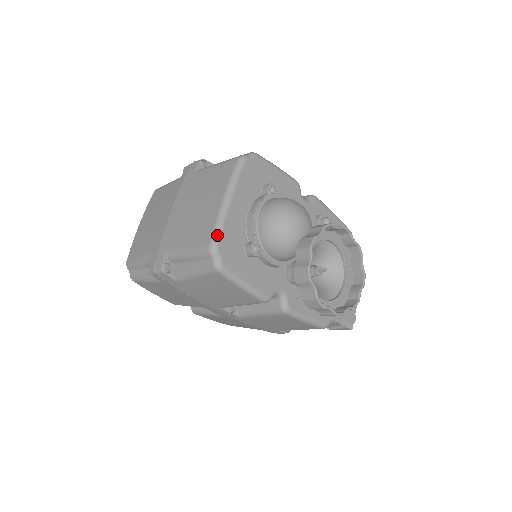
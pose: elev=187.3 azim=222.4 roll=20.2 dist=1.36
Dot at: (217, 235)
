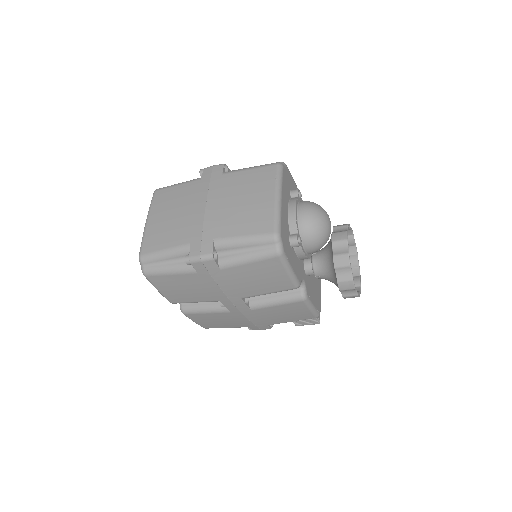
Dot at: (279, 224)
